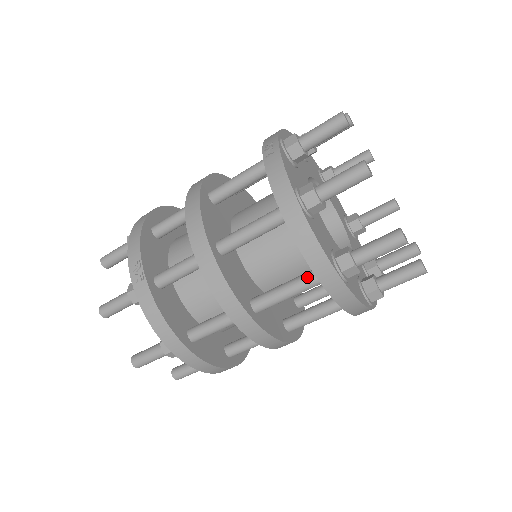
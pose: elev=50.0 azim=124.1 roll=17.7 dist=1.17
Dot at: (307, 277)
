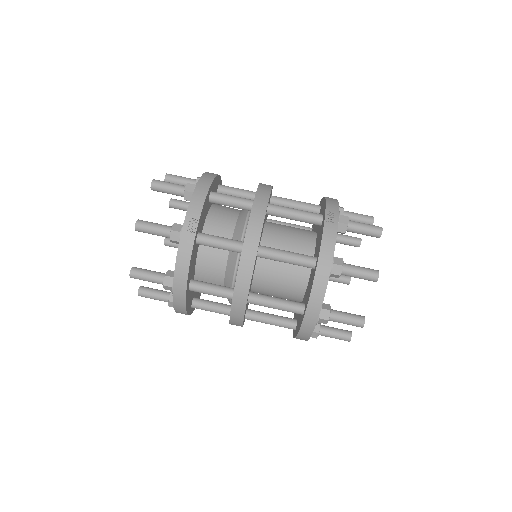
Dot at: (296, 306)
